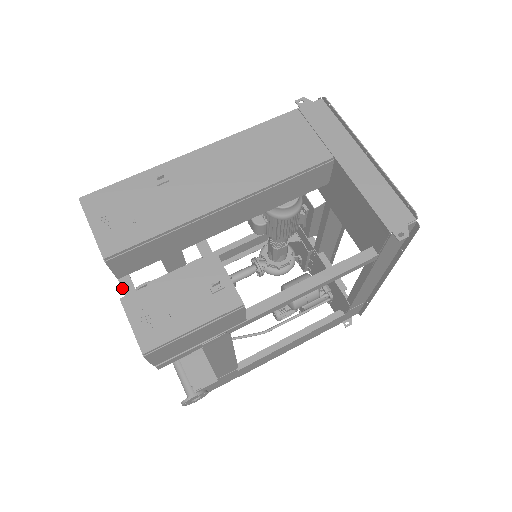
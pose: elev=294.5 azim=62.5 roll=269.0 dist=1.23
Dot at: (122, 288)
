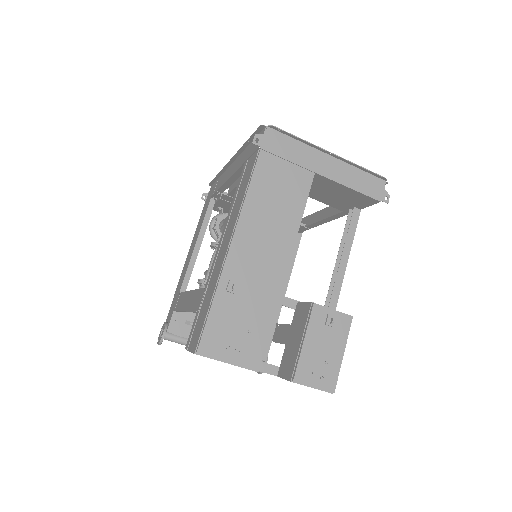
Dot at: occluded
